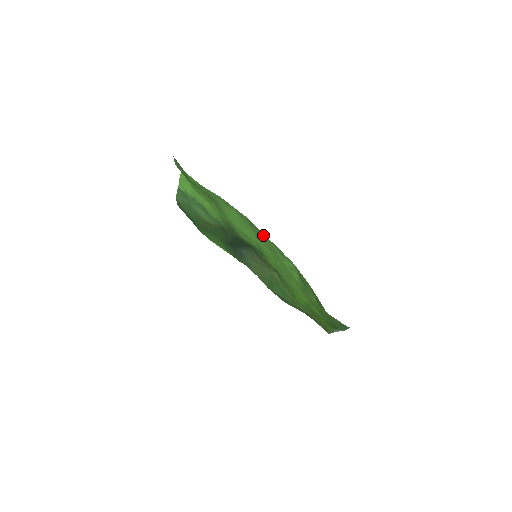
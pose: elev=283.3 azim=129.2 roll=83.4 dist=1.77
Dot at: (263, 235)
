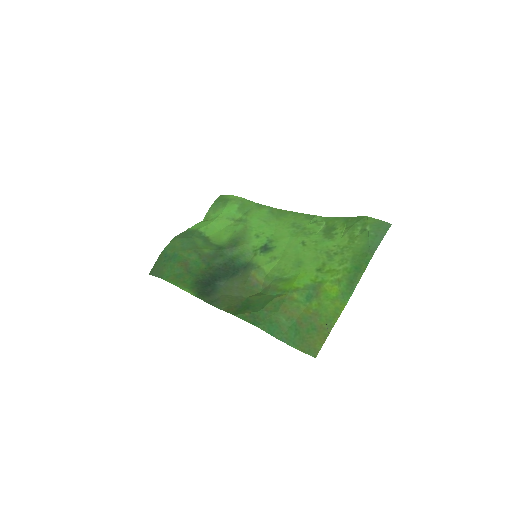
Dot at: (292, 214)
